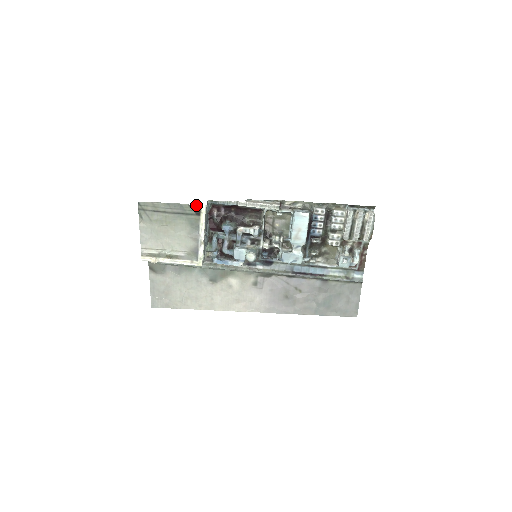
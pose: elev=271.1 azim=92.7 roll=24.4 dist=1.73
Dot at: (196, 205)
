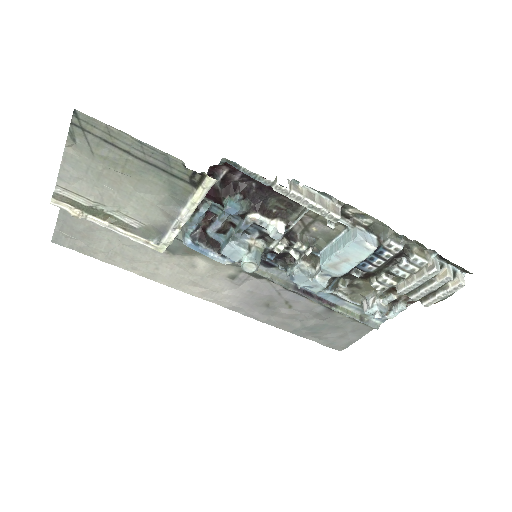
Dot at: occluded
